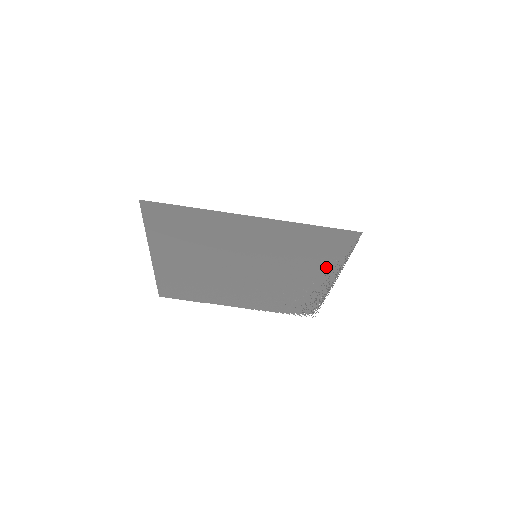
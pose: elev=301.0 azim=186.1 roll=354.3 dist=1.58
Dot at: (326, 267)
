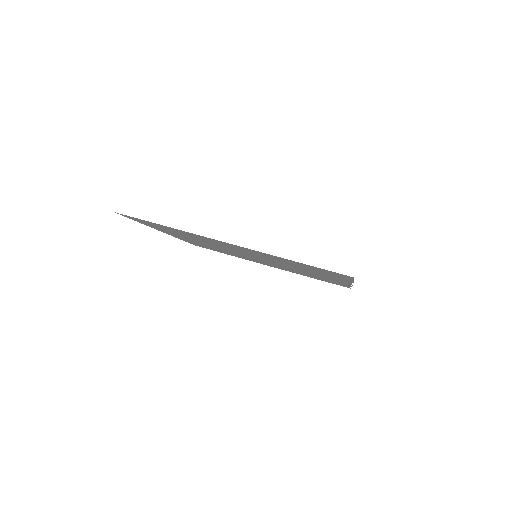
Dot at: (334, 277)
